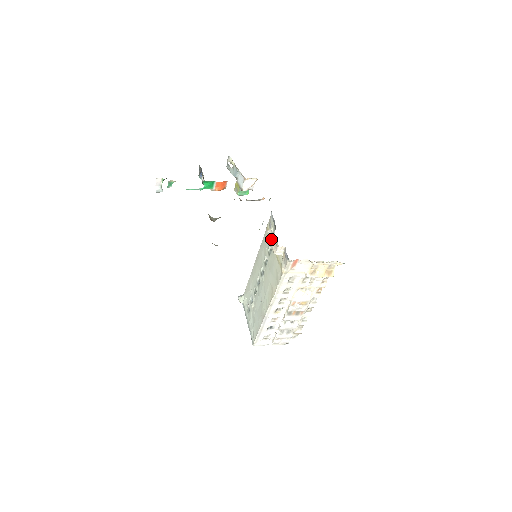
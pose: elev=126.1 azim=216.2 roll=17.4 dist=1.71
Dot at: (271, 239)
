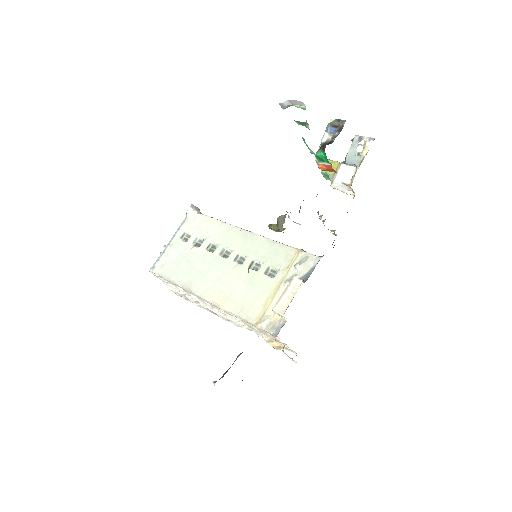
Dot at: (288, 292)
